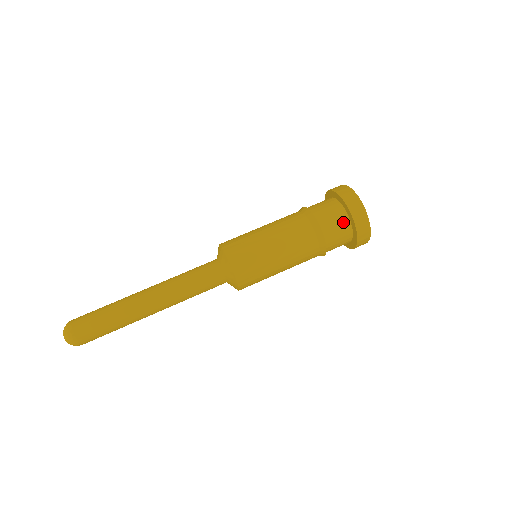
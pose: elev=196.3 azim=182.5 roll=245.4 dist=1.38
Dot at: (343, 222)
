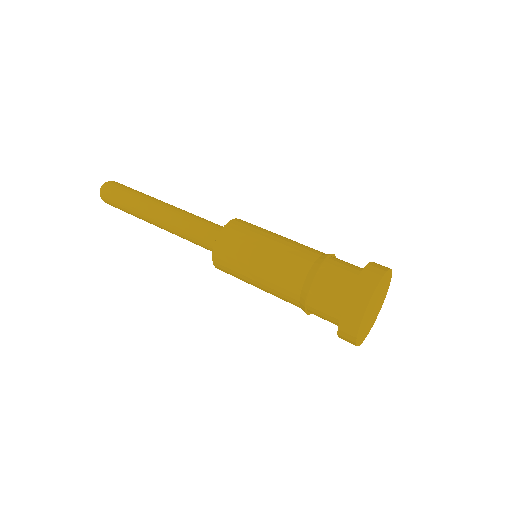
Dot at: (338, 302)
